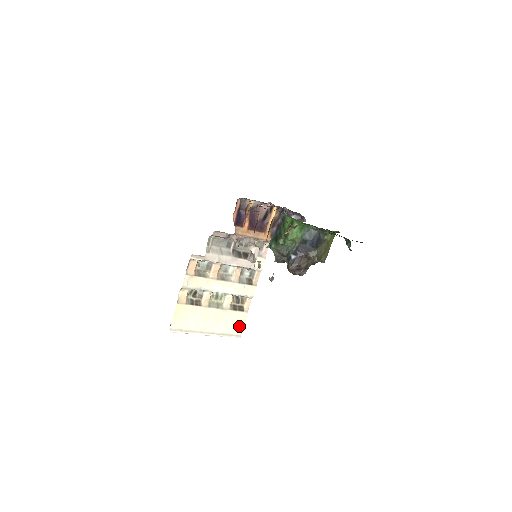
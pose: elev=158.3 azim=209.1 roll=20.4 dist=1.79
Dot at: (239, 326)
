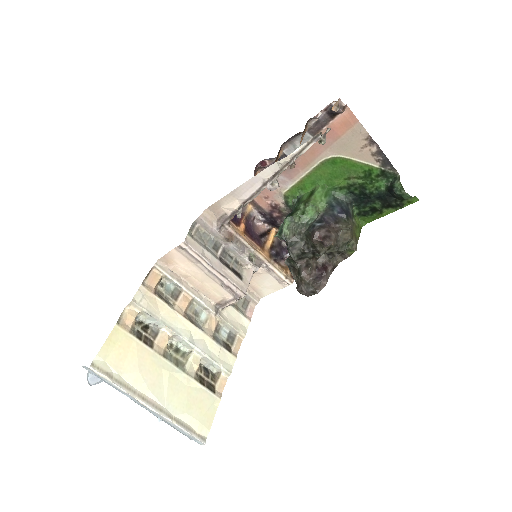
Dot at: (205, 418)
